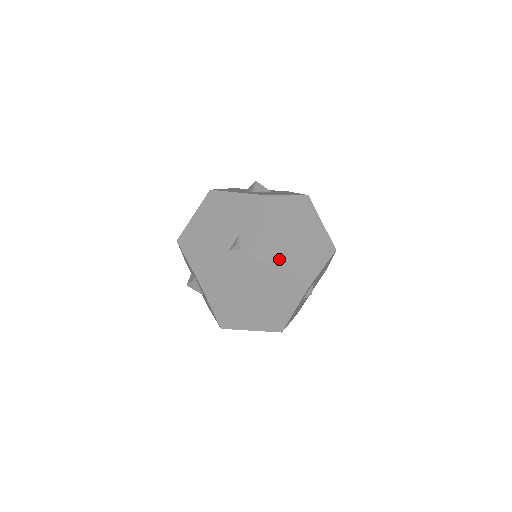
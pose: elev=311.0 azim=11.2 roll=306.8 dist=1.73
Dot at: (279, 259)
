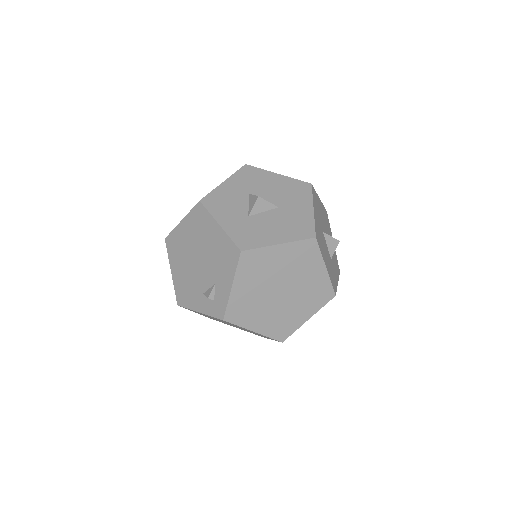
Dot at: (254, 318)
